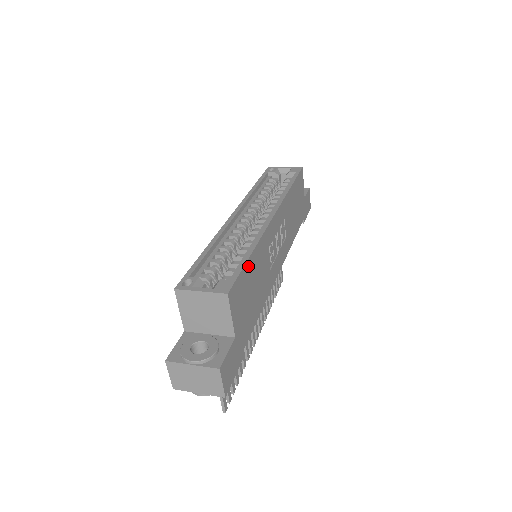
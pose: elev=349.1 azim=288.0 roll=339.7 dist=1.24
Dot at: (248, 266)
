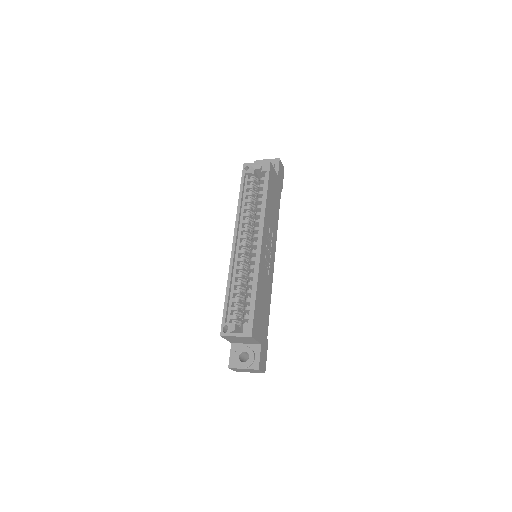
Dot at: (256, 303)
